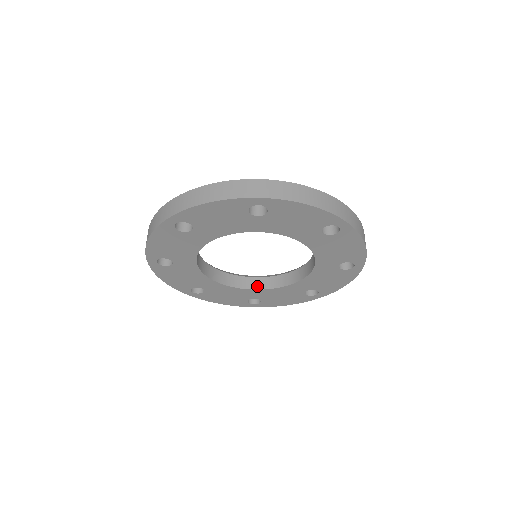
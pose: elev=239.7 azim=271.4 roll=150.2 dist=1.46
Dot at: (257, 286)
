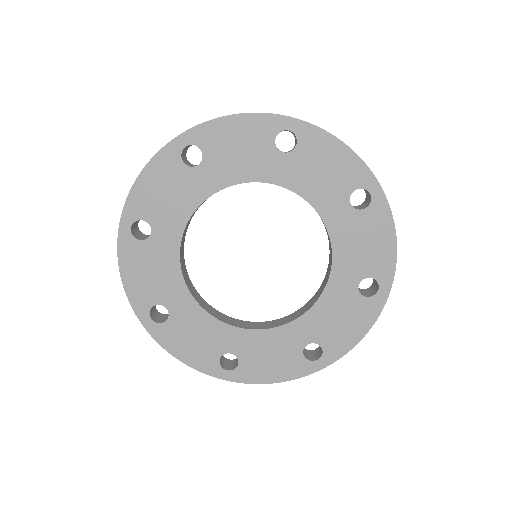
Dot at: (241, 325)
